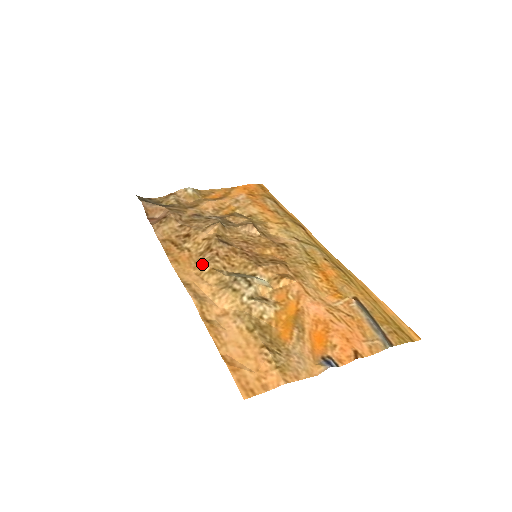
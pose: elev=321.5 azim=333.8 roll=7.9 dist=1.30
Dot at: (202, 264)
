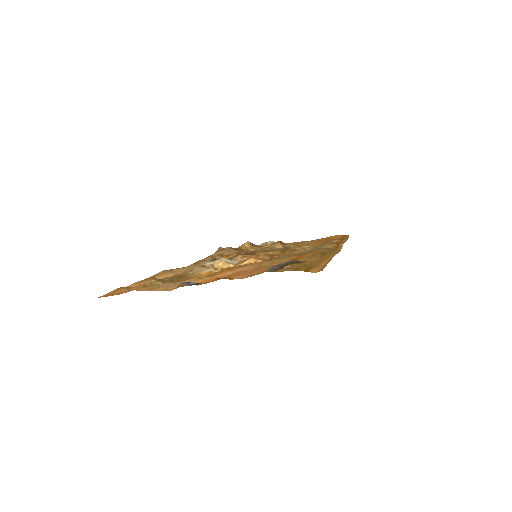
Dot at: occluded
